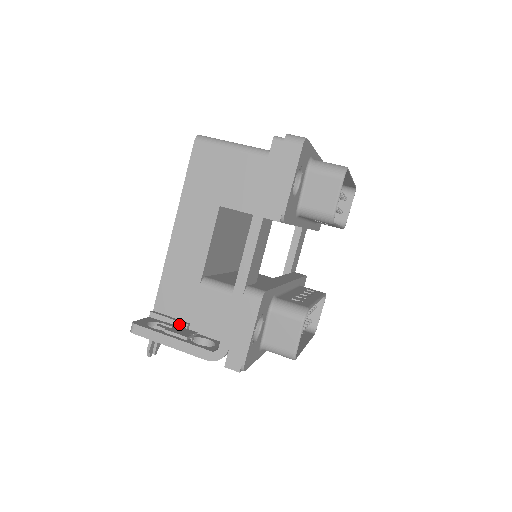
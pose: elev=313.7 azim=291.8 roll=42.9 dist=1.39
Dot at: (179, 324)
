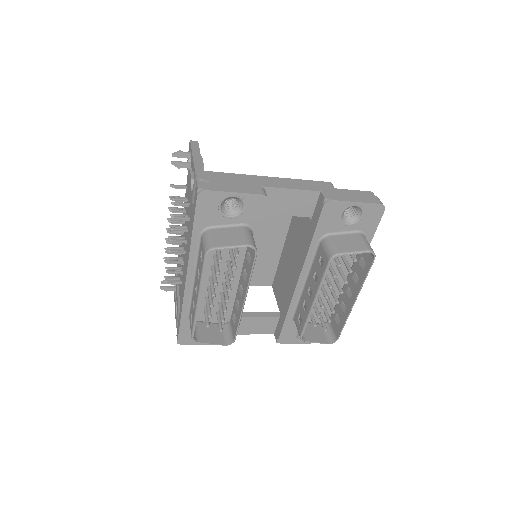
Dot at: occluded
